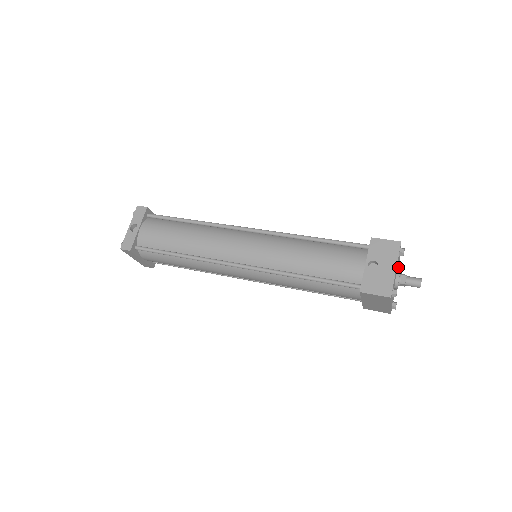
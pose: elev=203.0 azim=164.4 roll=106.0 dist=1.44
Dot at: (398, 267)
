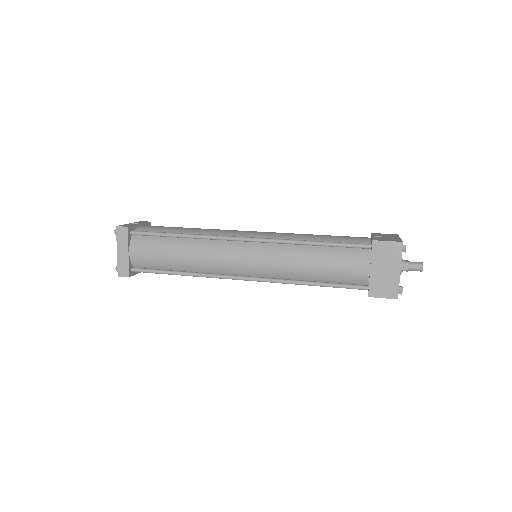
Dot at: occluded
